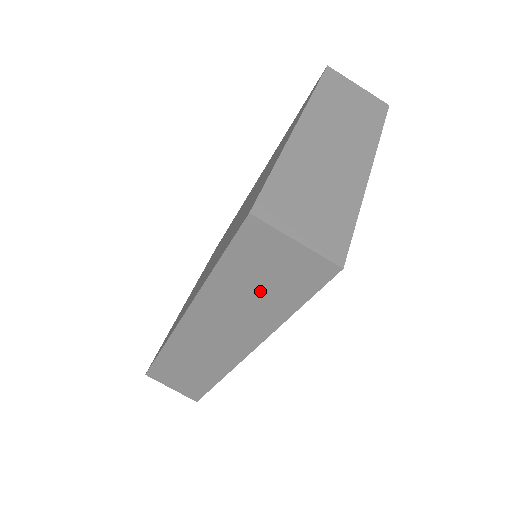
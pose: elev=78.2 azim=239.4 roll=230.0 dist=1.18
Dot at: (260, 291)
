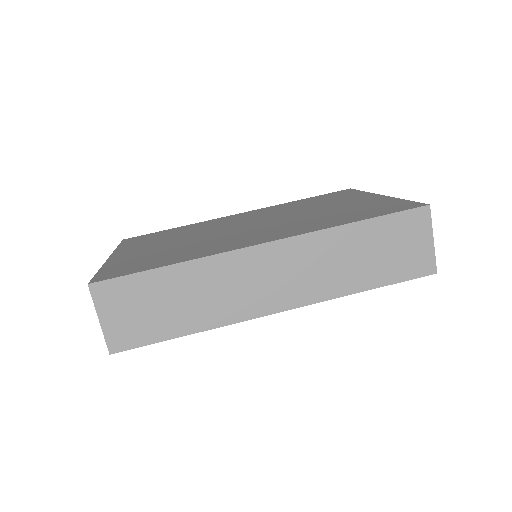
Dot at: (370, 258)
